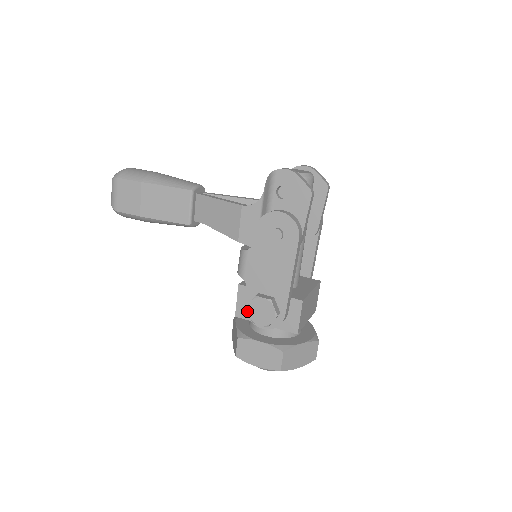
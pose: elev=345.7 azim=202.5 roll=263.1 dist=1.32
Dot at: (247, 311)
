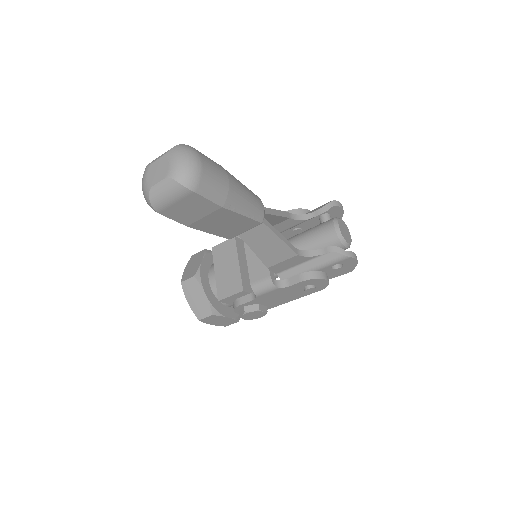
Dot at: (244, 314)
